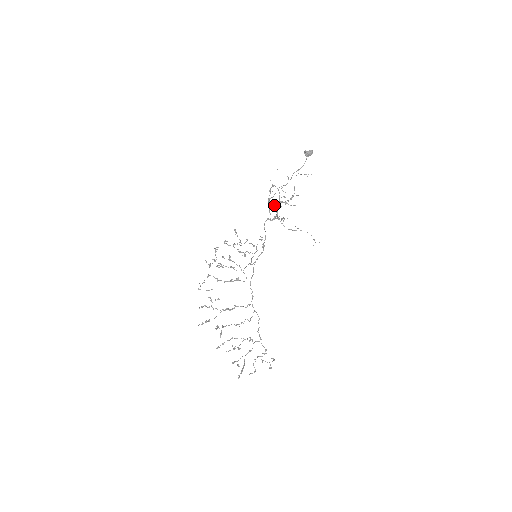
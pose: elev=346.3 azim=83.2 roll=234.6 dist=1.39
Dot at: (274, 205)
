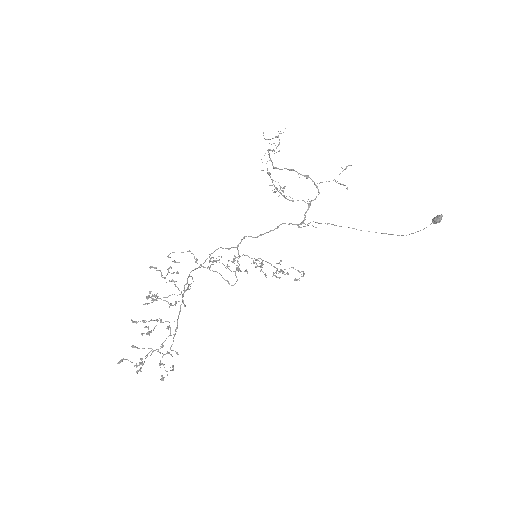
Dot at: occluded
